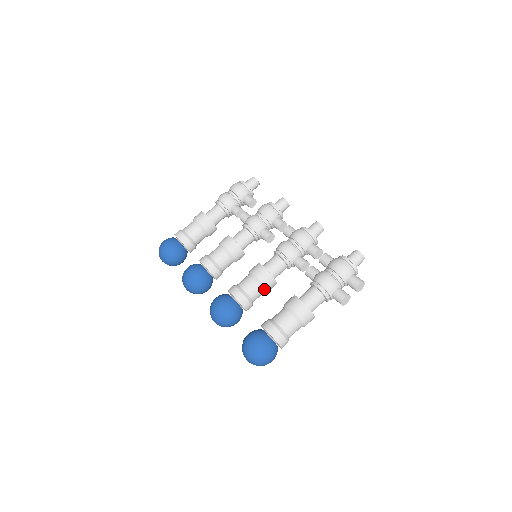
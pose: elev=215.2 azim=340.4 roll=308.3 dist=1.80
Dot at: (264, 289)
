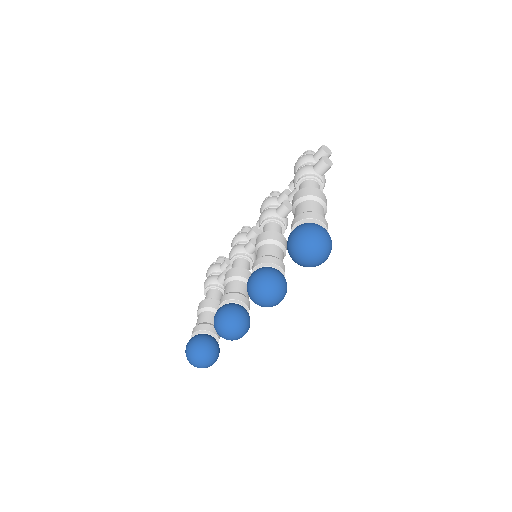
Dot at: (277, 244)
